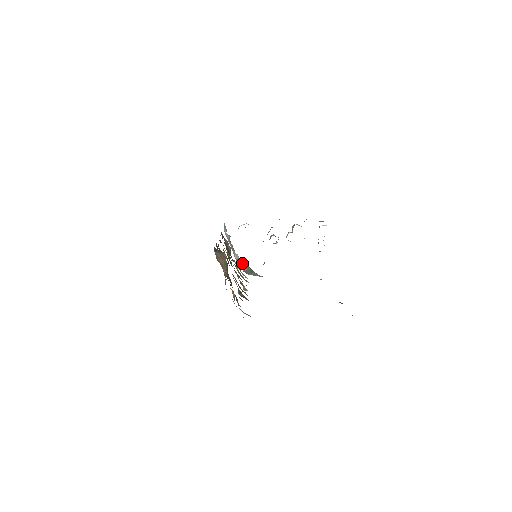
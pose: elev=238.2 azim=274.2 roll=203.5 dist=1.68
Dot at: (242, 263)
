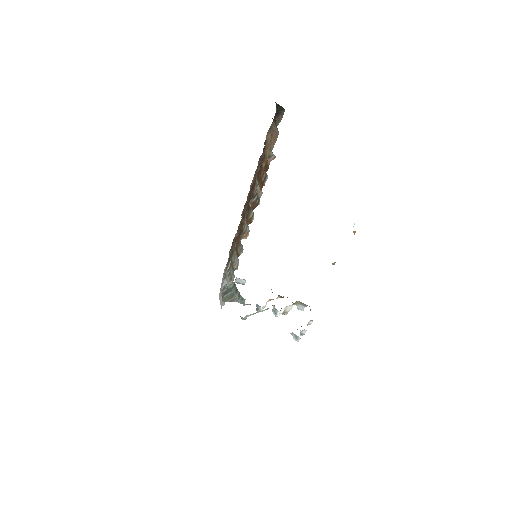
Dot at: (228, 287)
